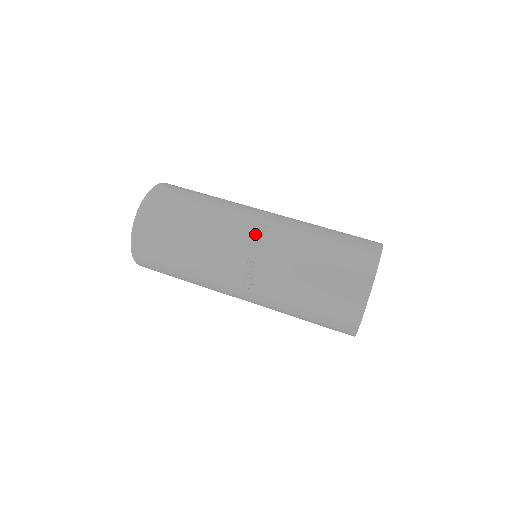
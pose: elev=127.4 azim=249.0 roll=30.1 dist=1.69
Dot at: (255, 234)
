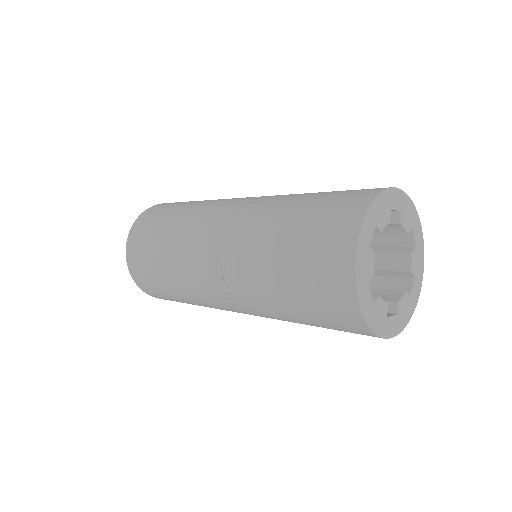
Dot at: (231, 209)
